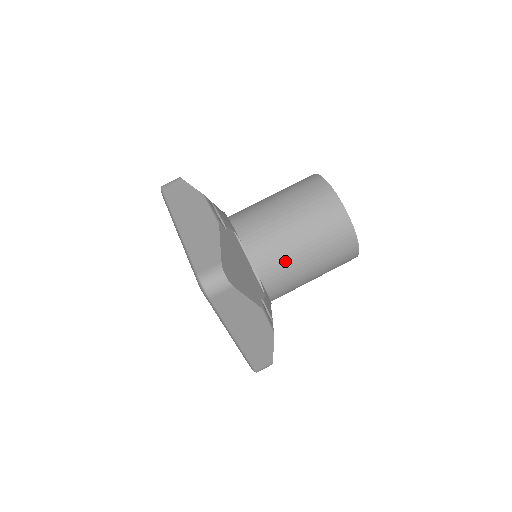
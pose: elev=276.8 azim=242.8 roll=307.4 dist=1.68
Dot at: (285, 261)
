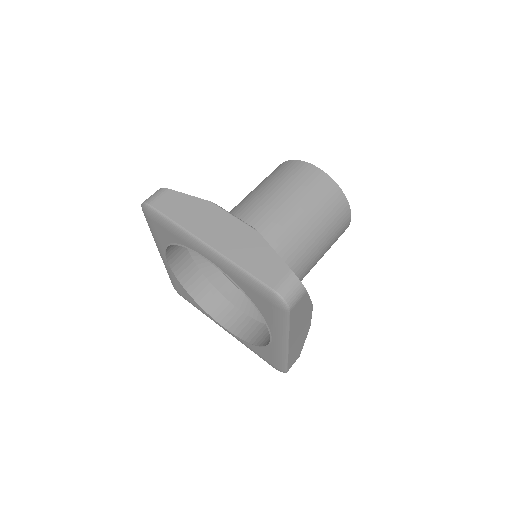
Dot at: (305, 253)
